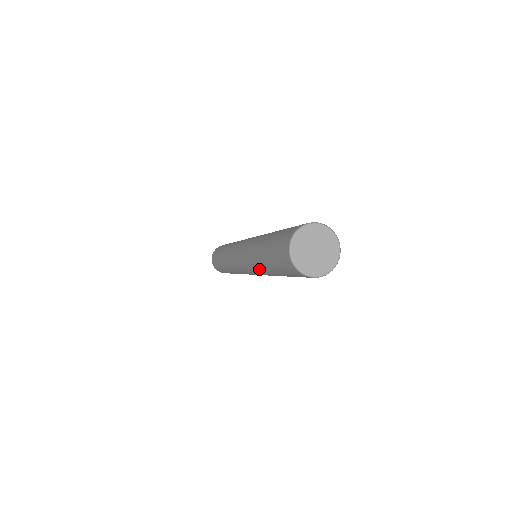
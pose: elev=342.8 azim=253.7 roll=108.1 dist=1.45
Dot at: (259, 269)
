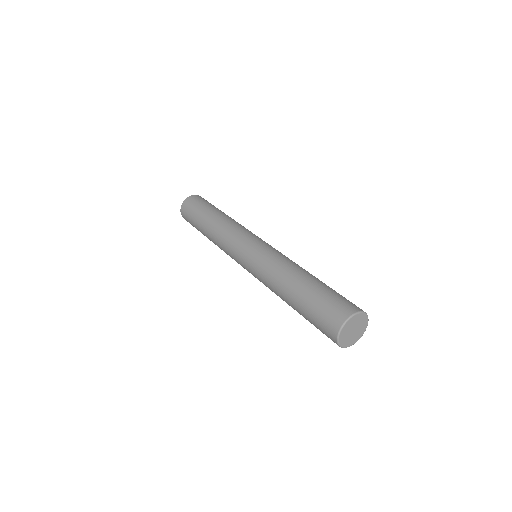
Dot at: occluded
